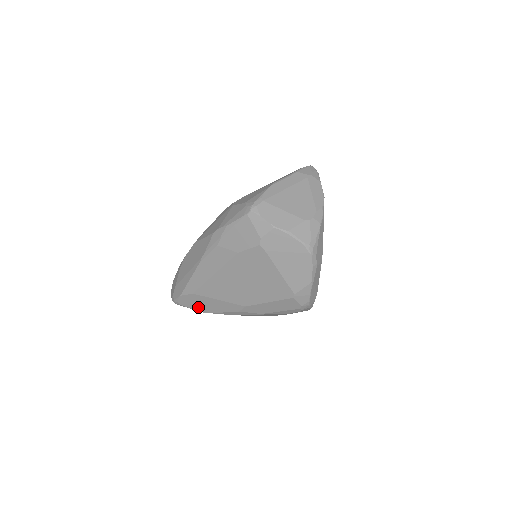
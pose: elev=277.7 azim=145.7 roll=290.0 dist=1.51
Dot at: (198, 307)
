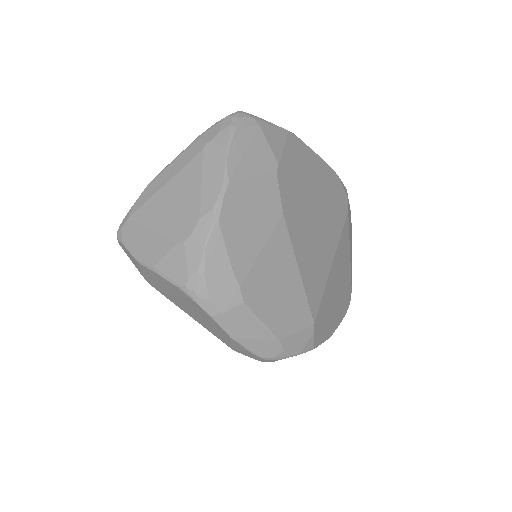
Dot at: occluded
